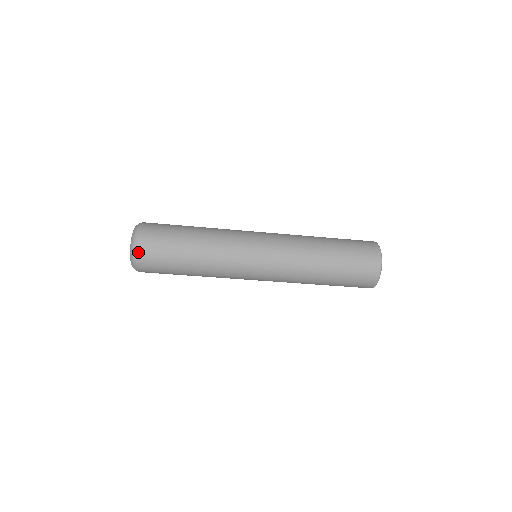
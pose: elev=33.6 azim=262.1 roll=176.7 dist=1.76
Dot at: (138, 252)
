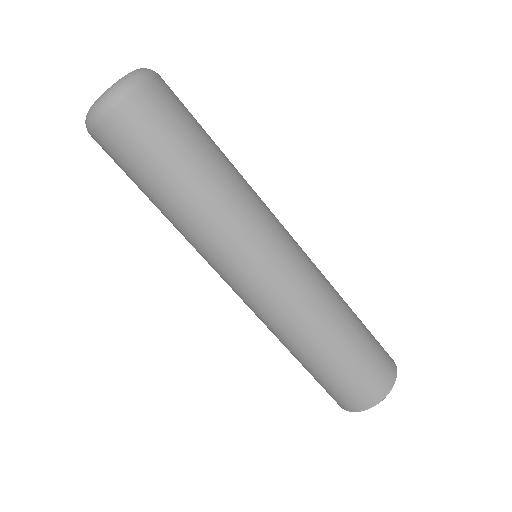
Dot at: (158, 74)
